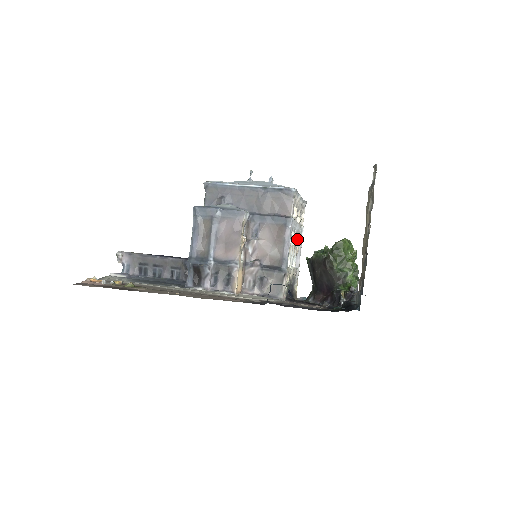
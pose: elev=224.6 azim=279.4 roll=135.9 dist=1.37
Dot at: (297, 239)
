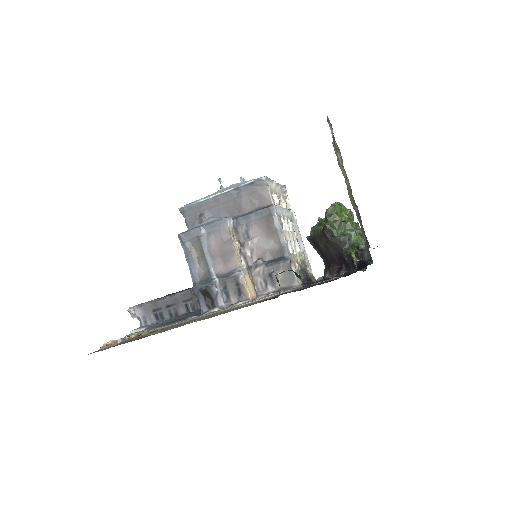
Dot at: (291, 224)
